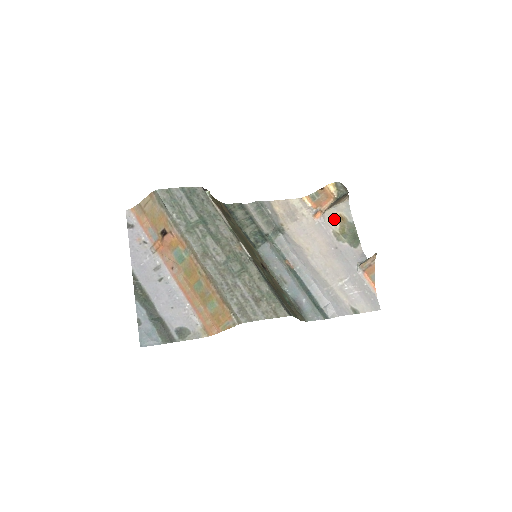
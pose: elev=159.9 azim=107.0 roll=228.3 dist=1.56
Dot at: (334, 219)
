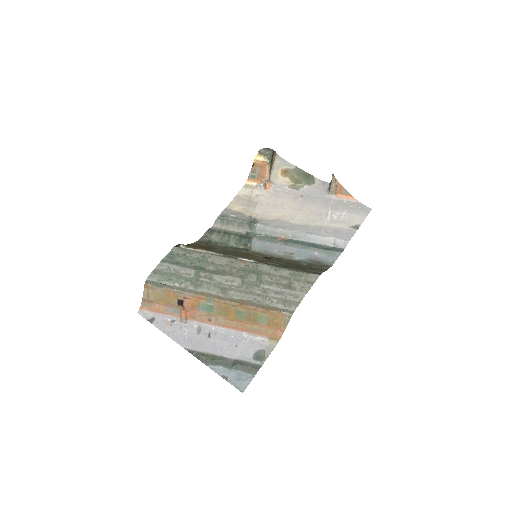
Dot at: (281, 177)
